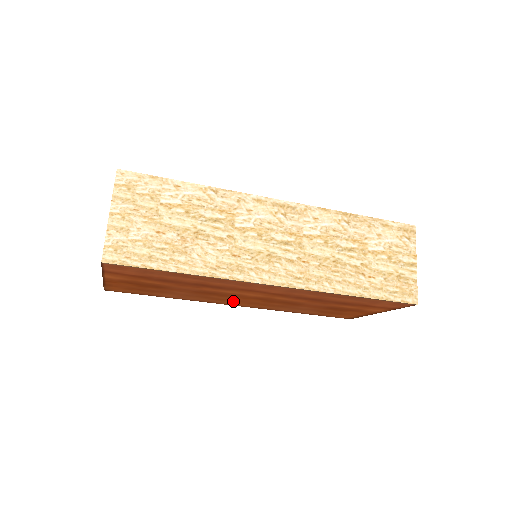
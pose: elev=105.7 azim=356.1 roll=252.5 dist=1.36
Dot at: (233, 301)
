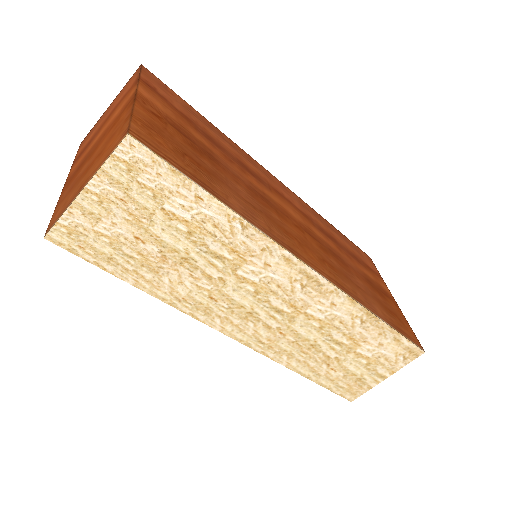
Dot at: occluded
